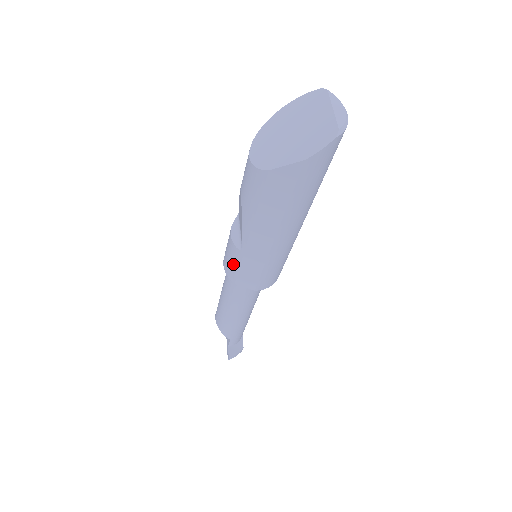
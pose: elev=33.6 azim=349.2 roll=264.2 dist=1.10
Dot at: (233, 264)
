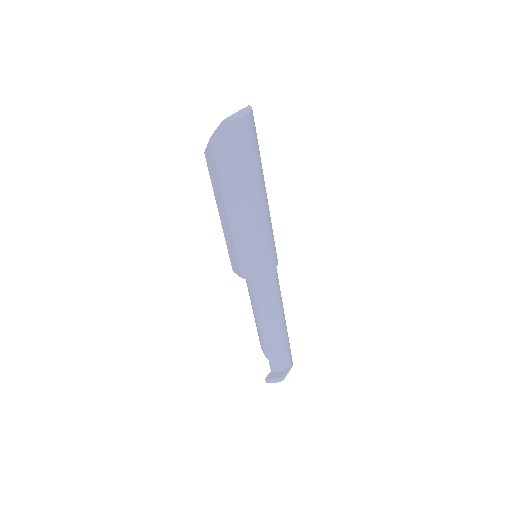
Dot at: occluded
